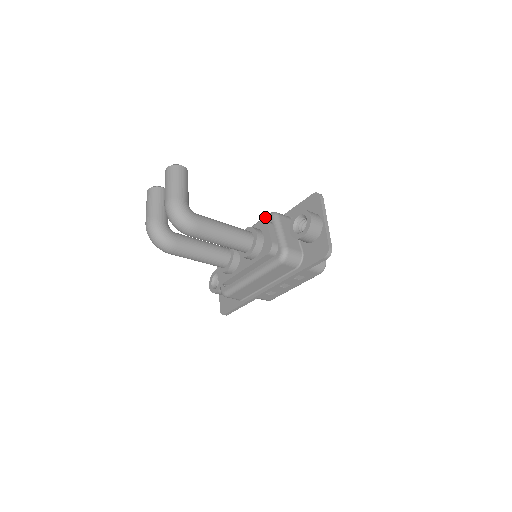
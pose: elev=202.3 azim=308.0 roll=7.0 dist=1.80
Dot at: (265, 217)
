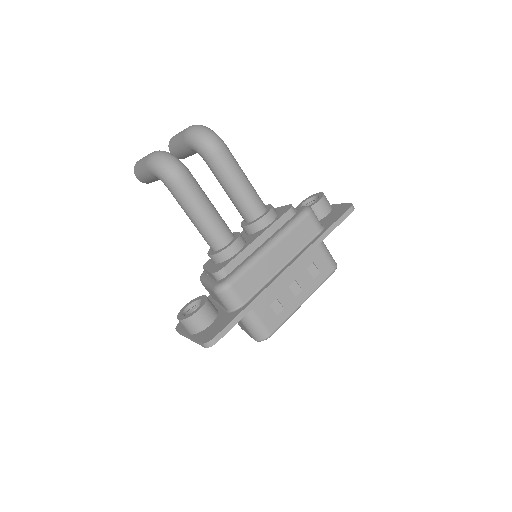
Dot at: occluded
